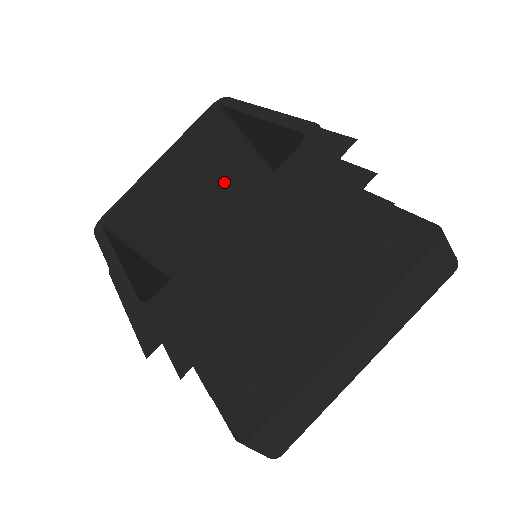
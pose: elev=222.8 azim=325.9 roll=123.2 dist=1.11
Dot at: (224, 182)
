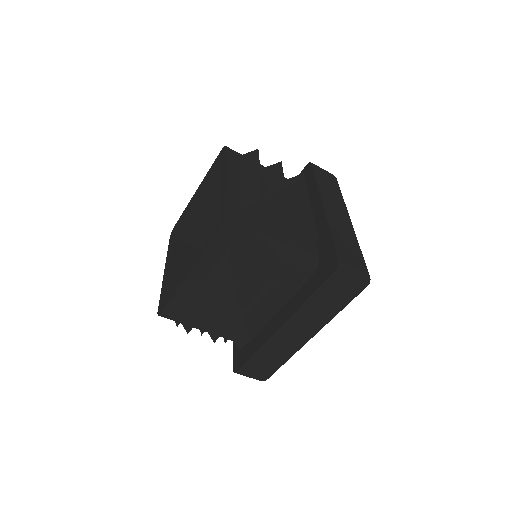
Dot at: occluded
